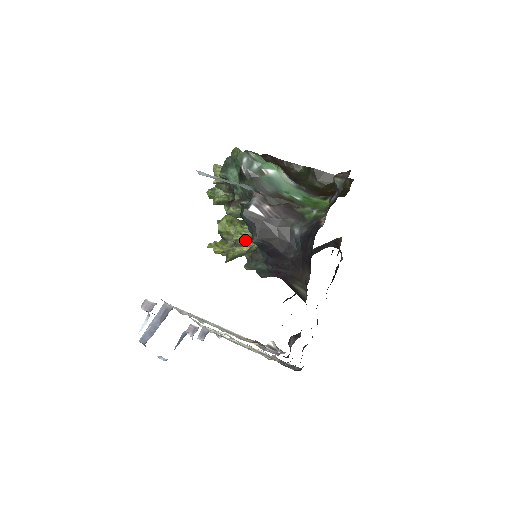
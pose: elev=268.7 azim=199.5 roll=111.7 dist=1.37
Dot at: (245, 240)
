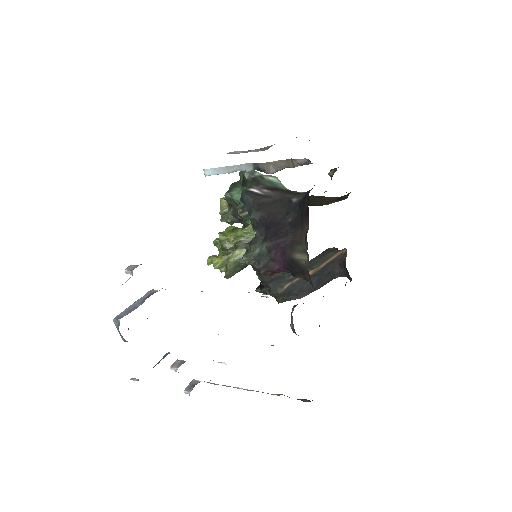
Dot at: (245, 242)
